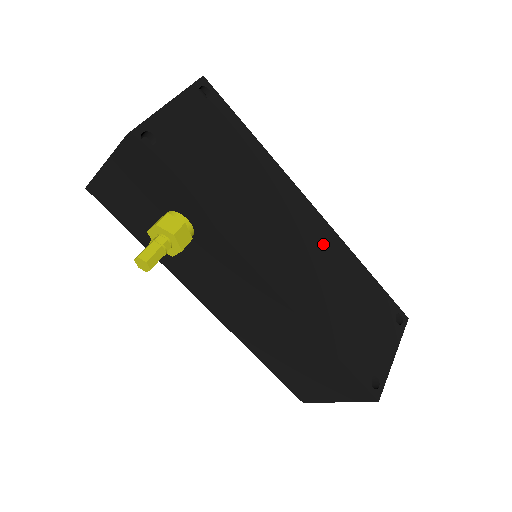
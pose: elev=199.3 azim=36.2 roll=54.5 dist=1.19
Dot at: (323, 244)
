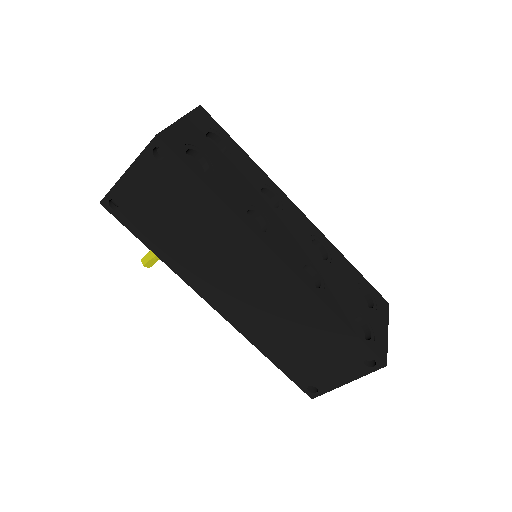
Dot at: (282, 290)
